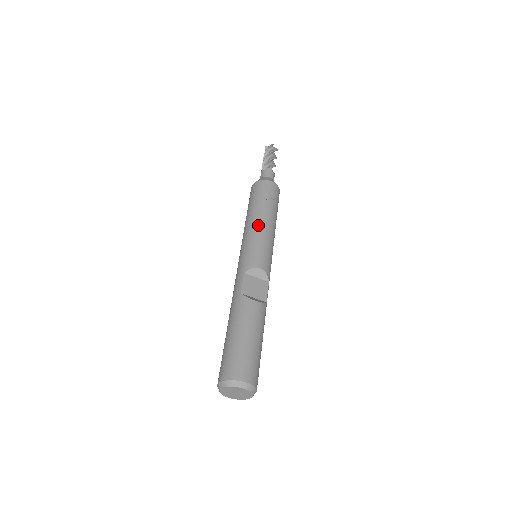
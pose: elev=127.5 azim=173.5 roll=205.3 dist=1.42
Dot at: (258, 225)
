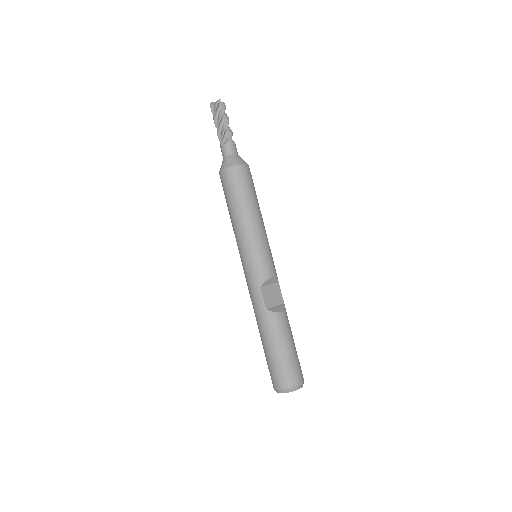
Dot at: (253, 229)
